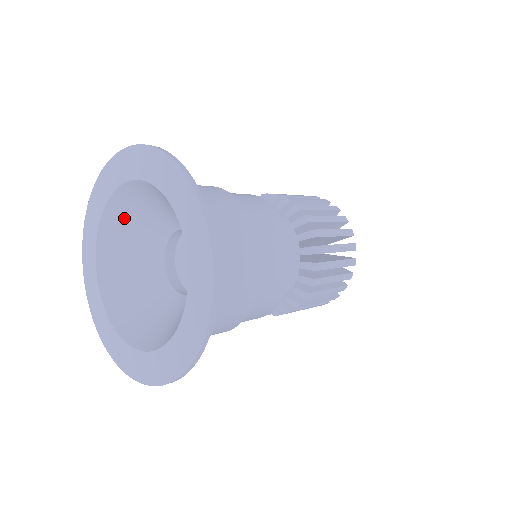
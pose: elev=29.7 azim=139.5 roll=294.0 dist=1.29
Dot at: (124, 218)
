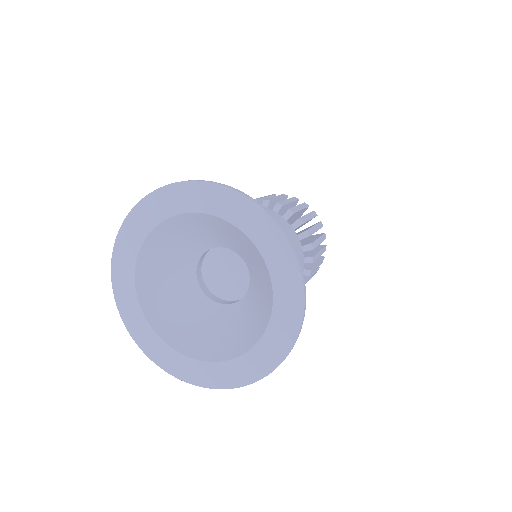
Dot at: (154, 269)
